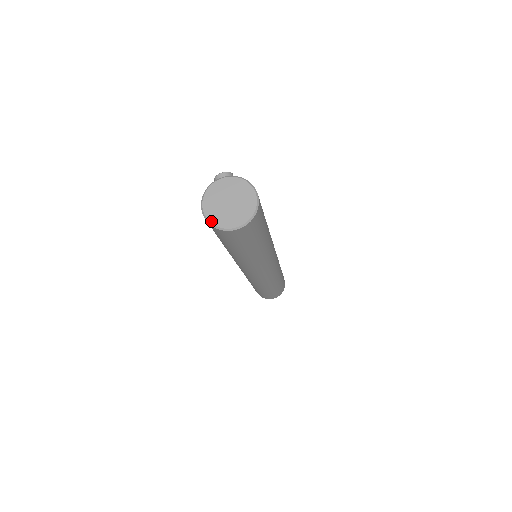
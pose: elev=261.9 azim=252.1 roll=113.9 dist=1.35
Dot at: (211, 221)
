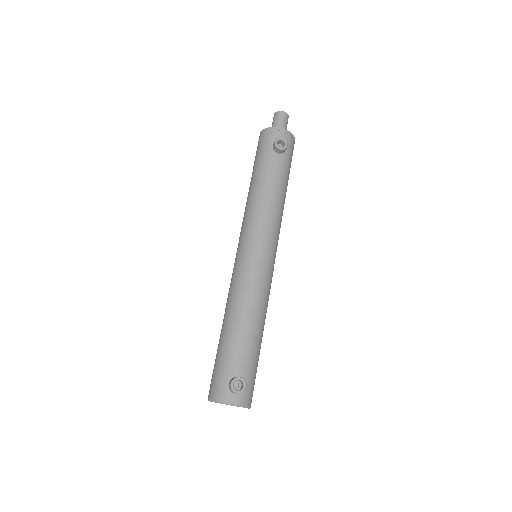
Dot at: occluded
